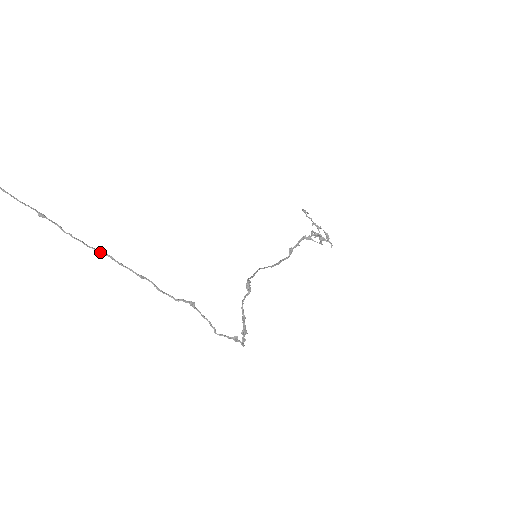
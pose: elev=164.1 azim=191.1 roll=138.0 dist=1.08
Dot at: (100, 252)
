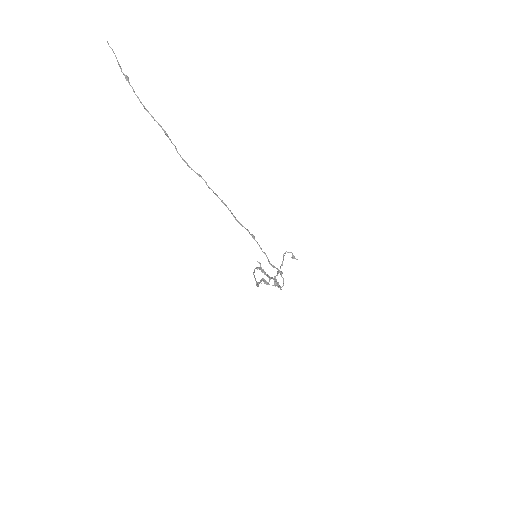
Dot at: (199, 175)
